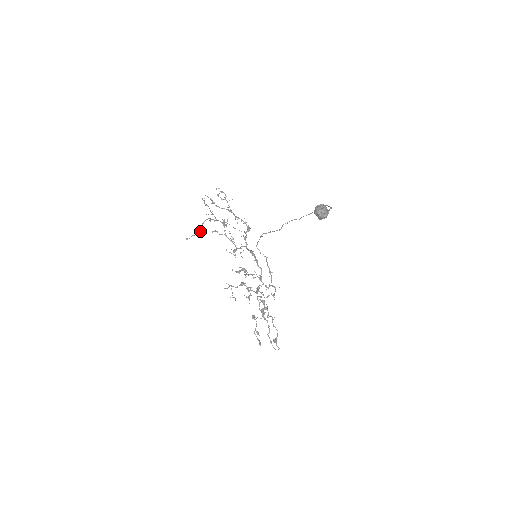
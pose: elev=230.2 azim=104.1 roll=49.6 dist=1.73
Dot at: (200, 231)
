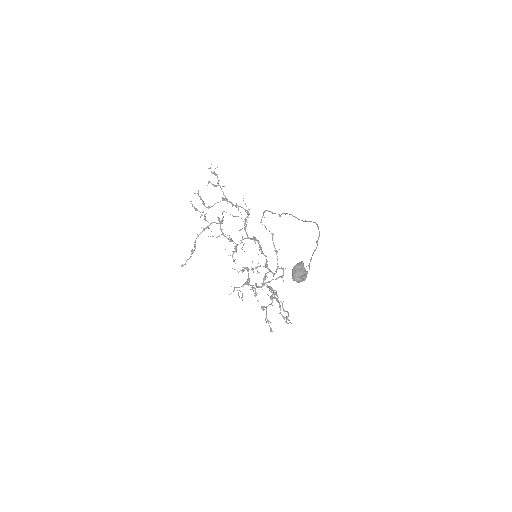
Dot at: (193, 252)
